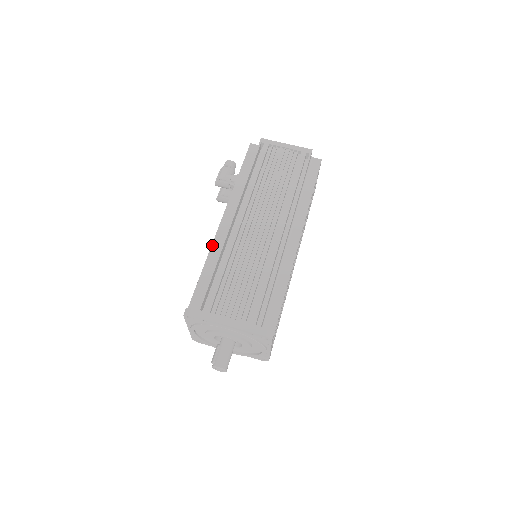
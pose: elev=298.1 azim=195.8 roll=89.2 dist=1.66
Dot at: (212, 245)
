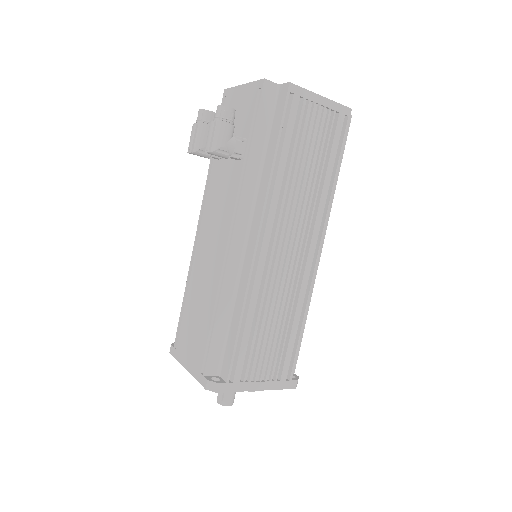
Dot at: (224, 278)
